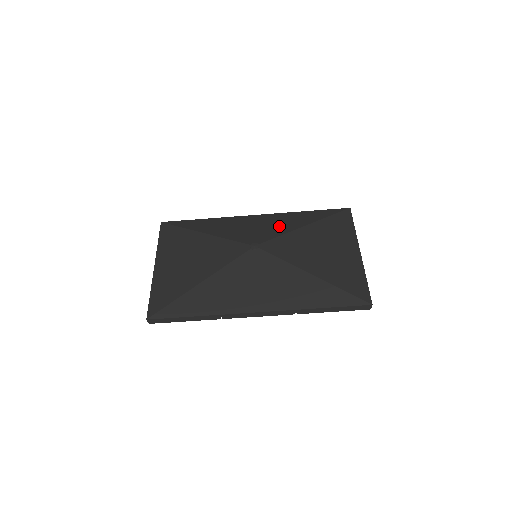
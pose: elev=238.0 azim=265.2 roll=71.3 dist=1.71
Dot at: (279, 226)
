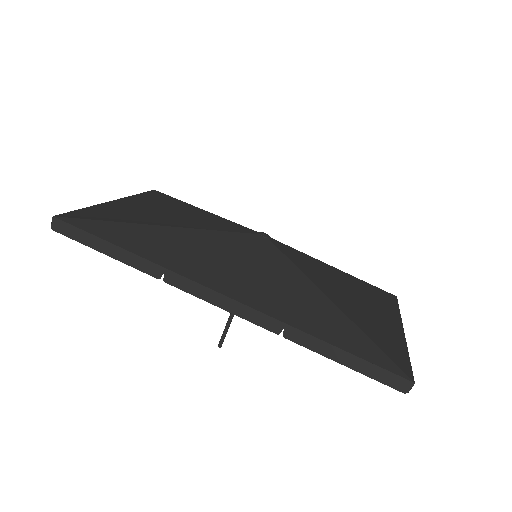
Dot at: occluded
